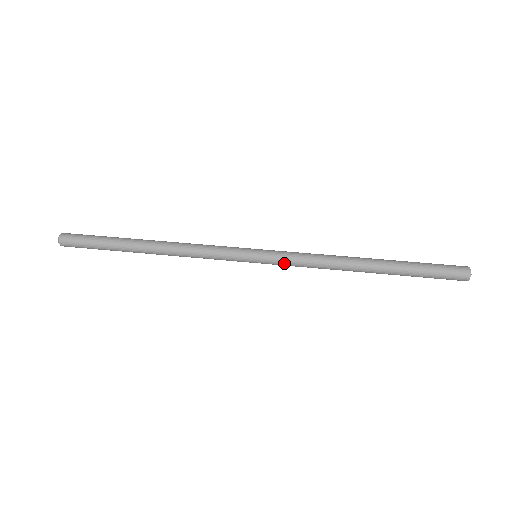
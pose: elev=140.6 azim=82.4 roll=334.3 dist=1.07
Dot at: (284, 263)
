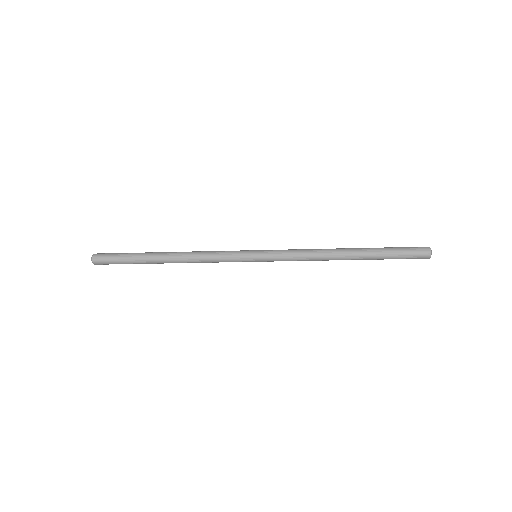
Dot at: (279, 254)
